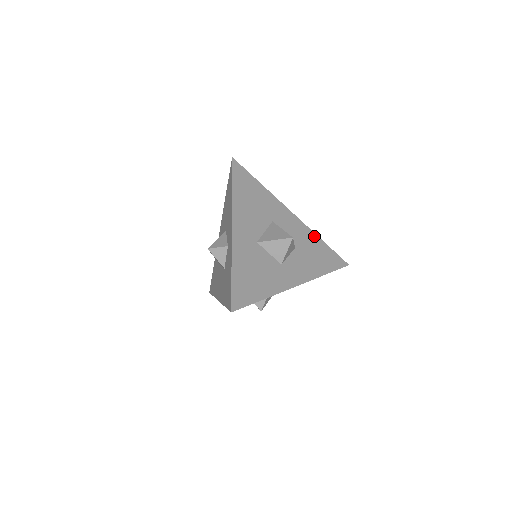
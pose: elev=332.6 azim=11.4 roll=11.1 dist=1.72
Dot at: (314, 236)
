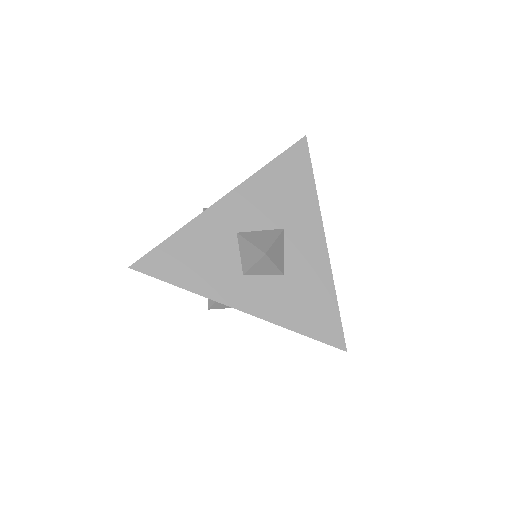
Dot at: (329, 284)
